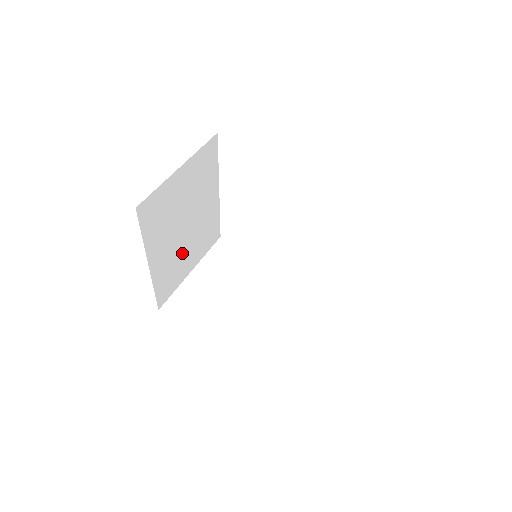
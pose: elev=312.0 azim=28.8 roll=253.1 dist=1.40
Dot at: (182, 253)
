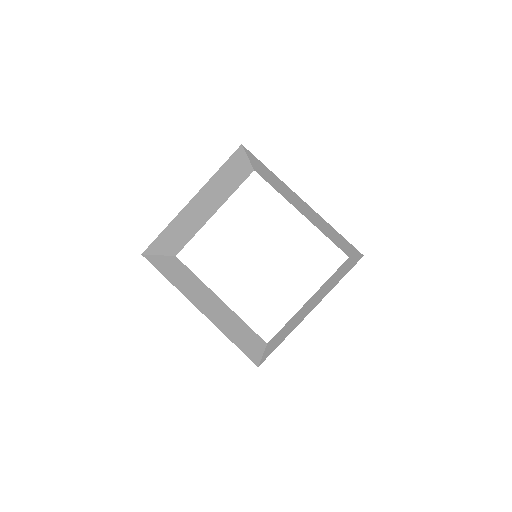
Dot at: (182, 227)
